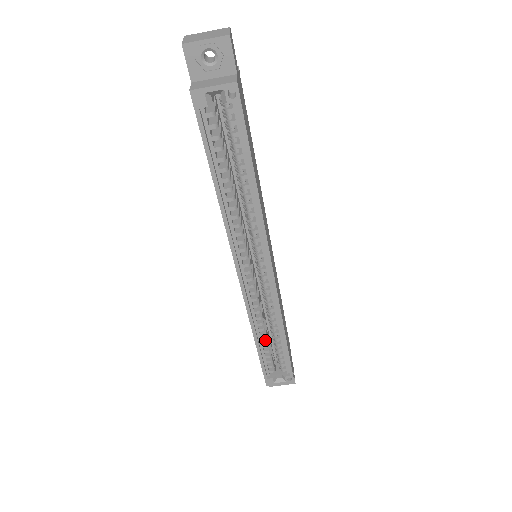
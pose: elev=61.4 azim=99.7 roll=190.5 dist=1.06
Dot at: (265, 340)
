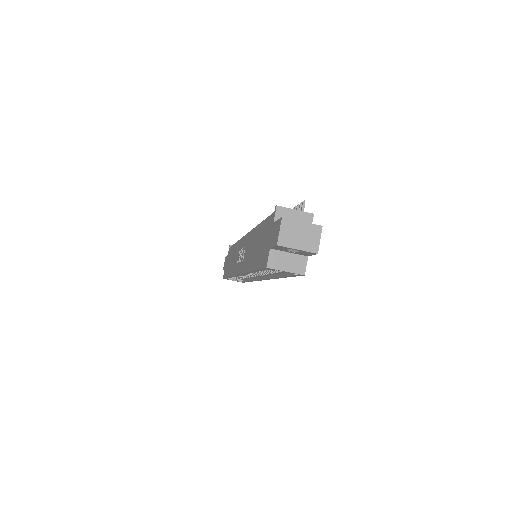
Dot at: occluded
